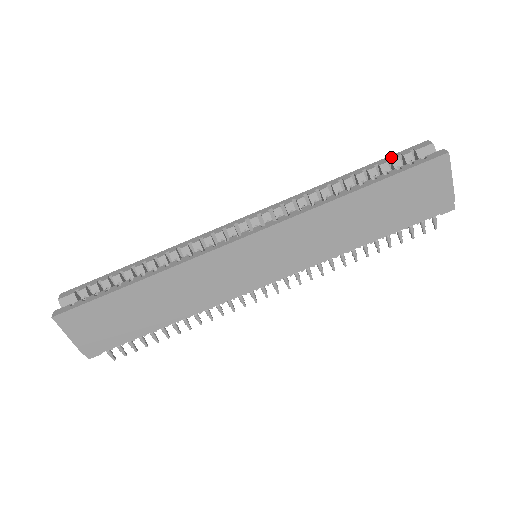
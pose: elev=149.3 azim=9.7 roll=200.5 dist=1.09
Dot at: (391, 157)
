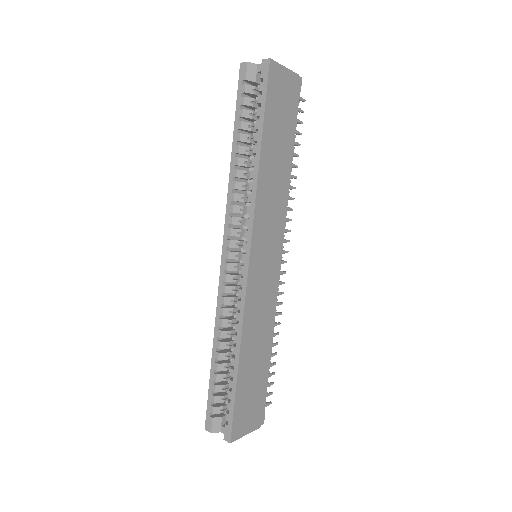
Dot at: (239, 103)
